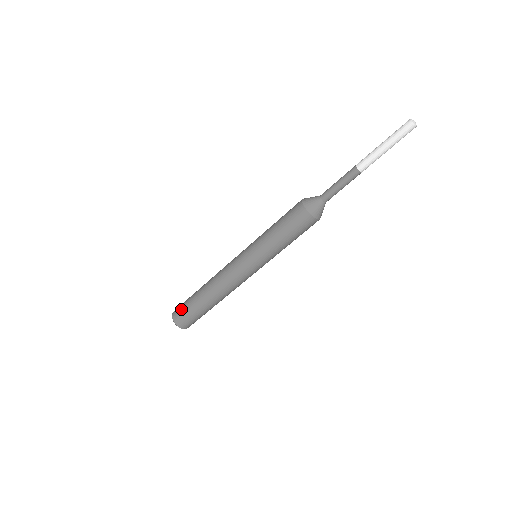
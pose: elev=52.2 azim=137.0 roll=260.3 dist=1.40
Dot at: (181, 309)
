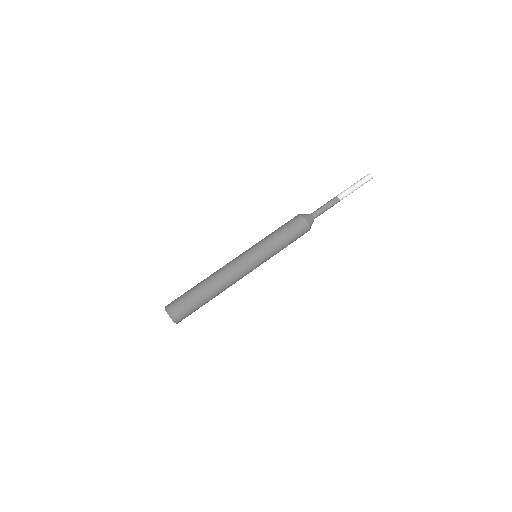
Dot at: occluded
